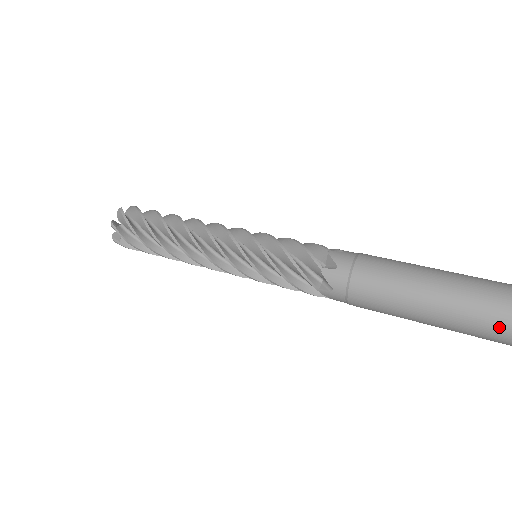
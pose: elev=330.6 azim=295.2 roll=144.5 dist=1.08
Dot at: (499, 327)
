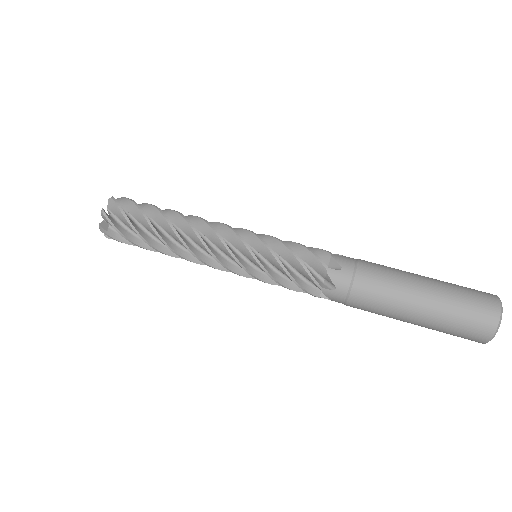
Dot at: (469, 339)
